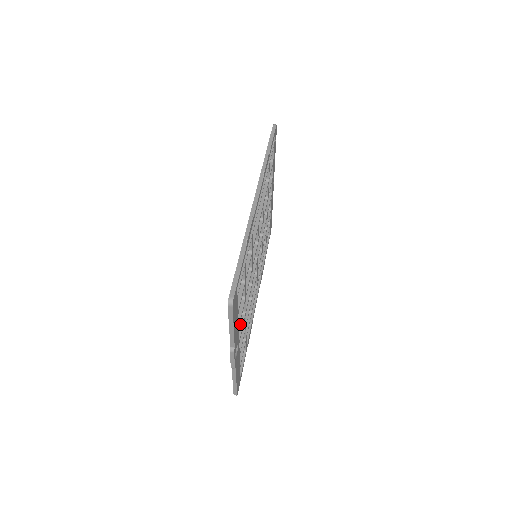
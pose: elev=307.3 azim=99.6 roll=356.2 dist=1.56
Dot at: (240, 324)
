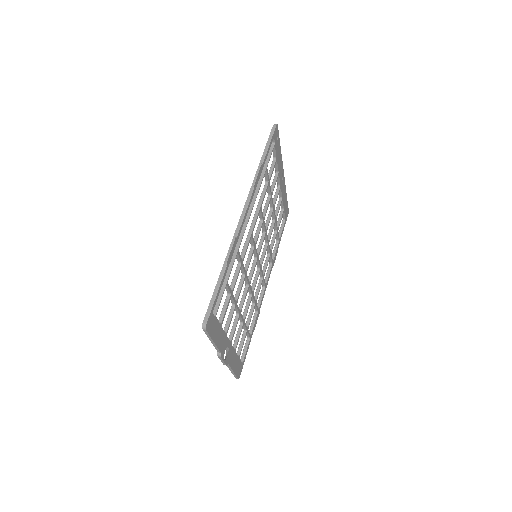
Dot at: (233, 325)
